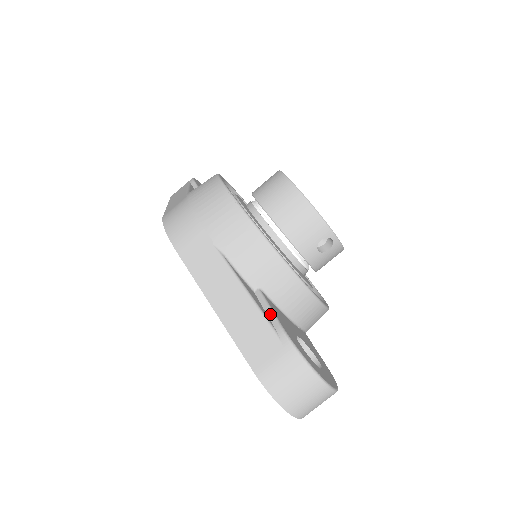
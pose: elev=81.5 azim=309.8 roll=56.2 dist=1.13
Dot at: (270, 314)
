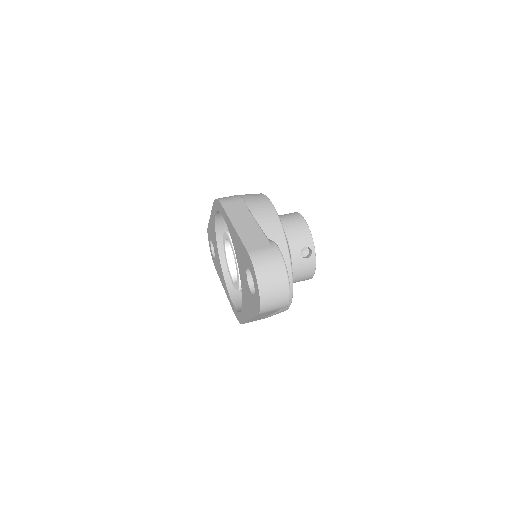
Dot at: occluded
